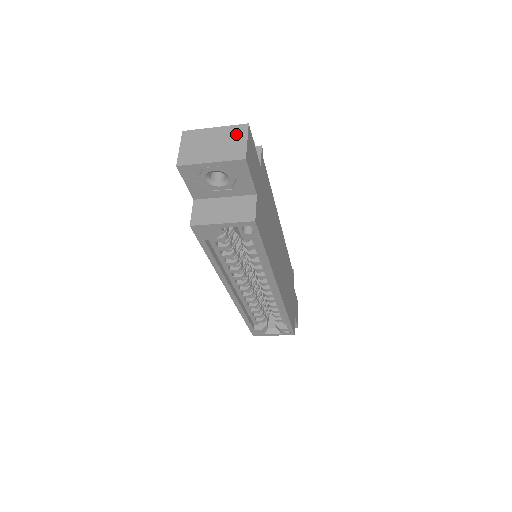
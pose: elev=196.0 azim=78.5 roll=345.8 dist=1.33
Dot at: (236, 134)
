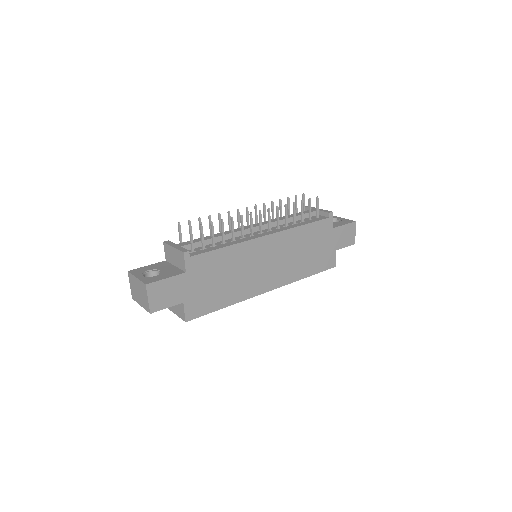
Dot at: (143, 290)
